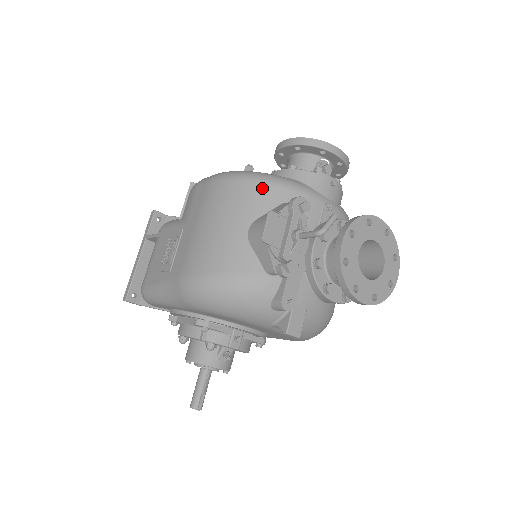
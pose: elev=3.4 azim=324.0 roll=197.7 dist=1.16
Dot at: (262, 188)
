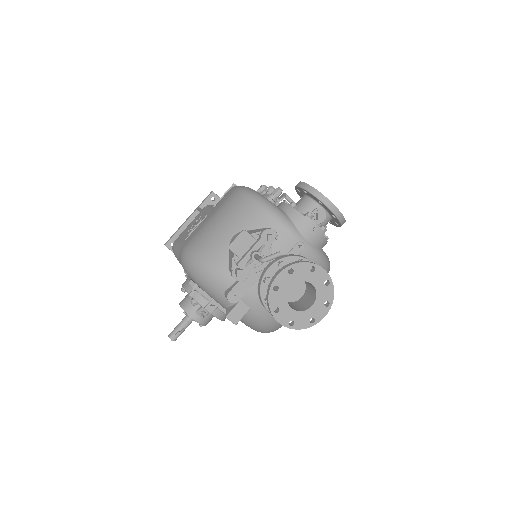
Dot at: (258, 211)
